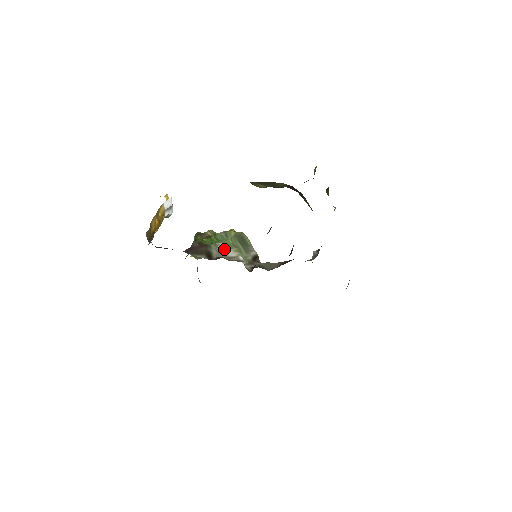
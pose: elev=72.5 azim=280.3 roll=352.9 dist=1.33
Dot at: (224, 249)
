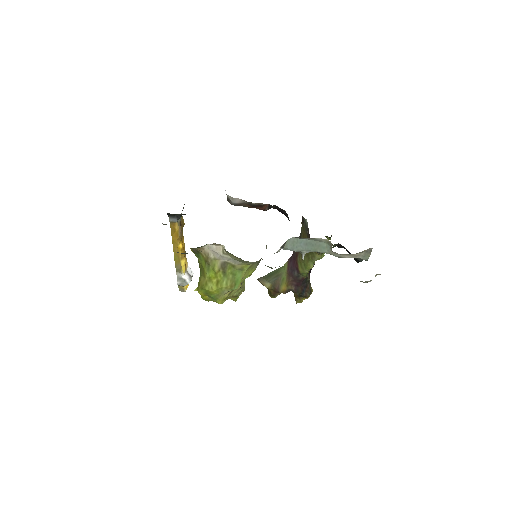
Dot at: occluded
